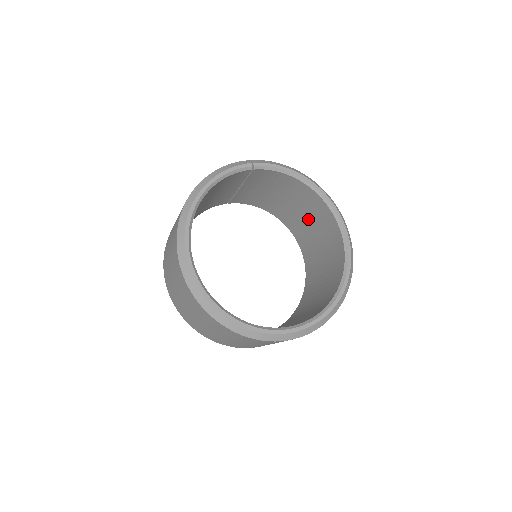
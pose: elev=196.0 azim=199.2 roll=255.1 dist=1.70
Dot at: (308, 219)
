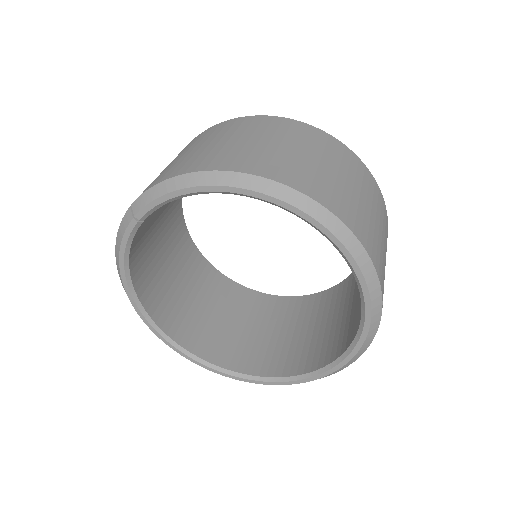
Dot at: occluded
